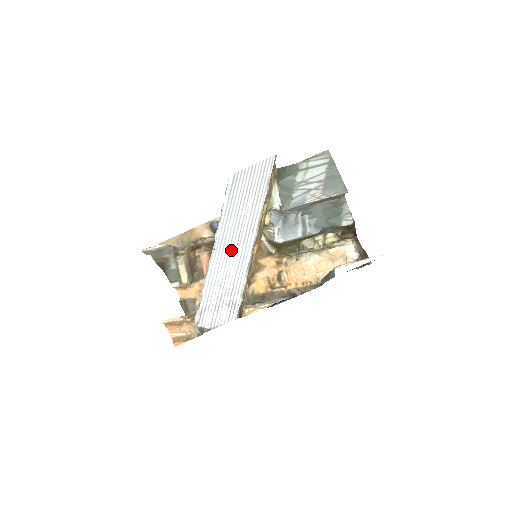
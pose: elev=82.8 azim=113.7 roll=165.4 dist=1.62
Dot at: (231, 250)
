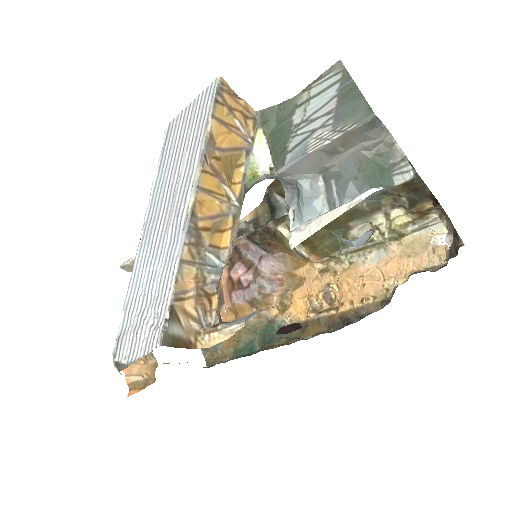
Dot at: (159, 236)
